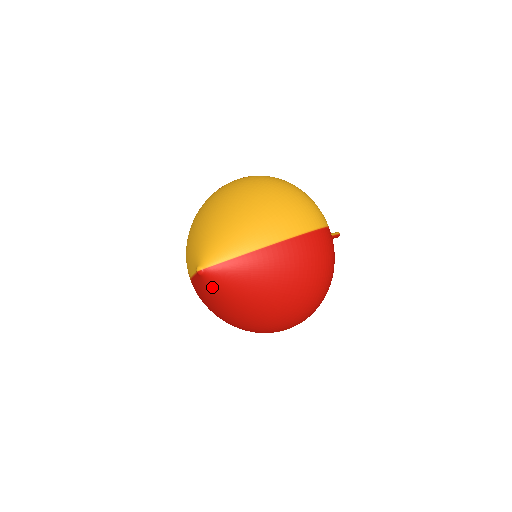
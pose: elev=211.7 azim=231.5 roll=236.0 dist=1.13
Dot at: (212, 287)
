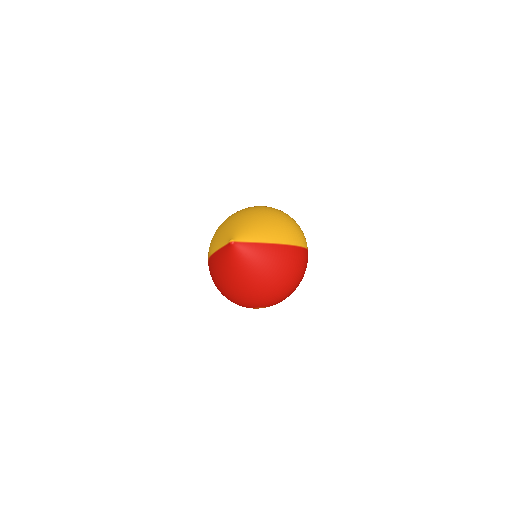
Dot at: (234, 256)
